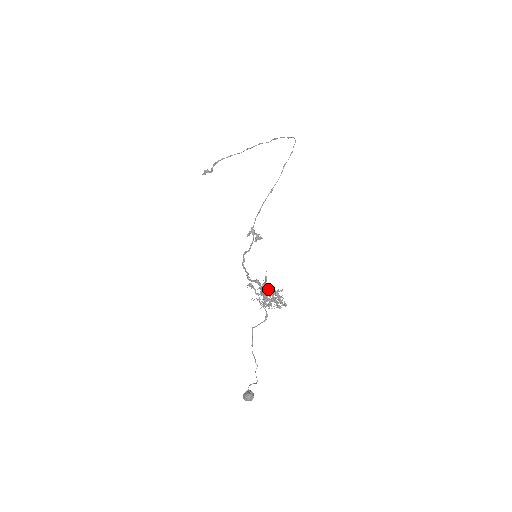
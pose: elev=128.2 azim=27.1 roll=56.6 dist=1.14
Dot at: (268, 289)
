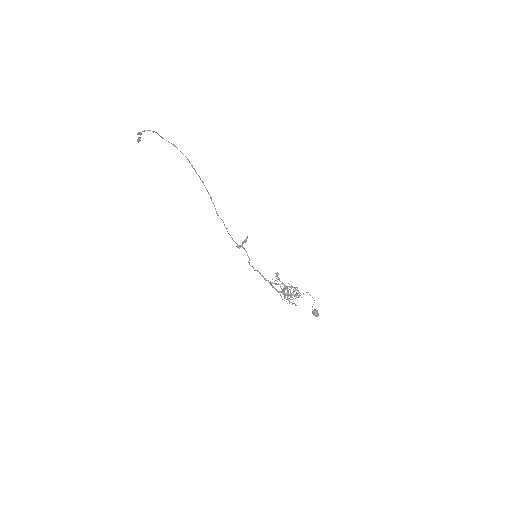
Dot at: (284, 293)
